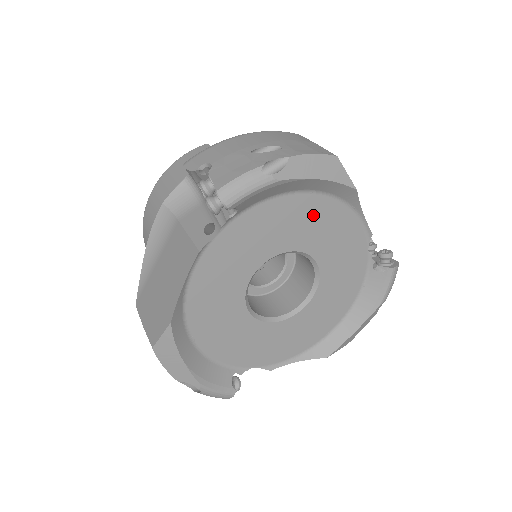
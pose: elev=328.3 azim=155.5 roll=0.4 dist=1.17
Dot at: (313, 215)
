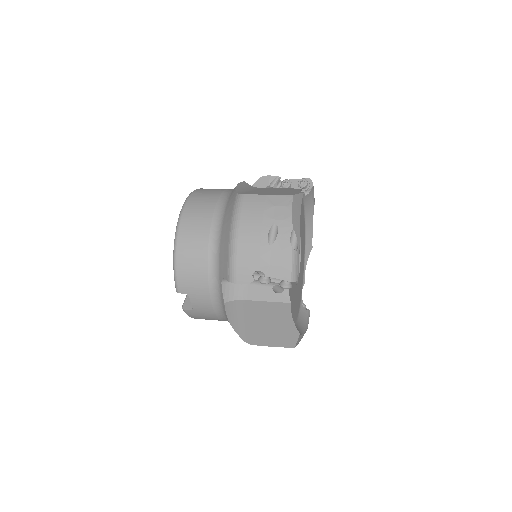
Dot at: (303, 240)
